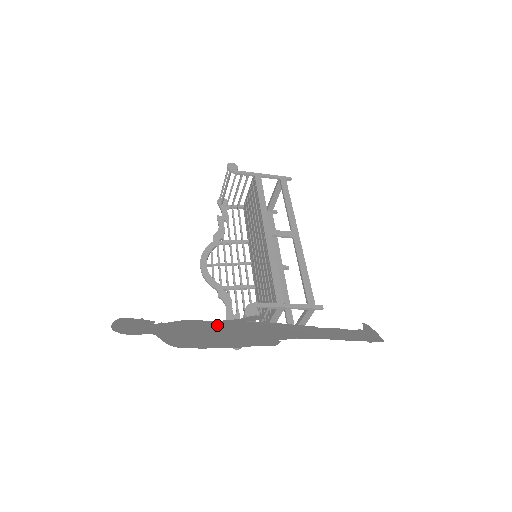
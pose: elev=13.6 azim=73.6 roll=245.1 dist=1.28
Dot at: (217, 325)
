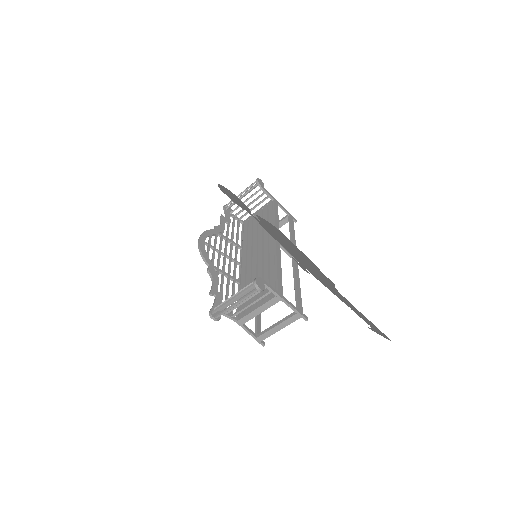
Dot at: (285, 247)
